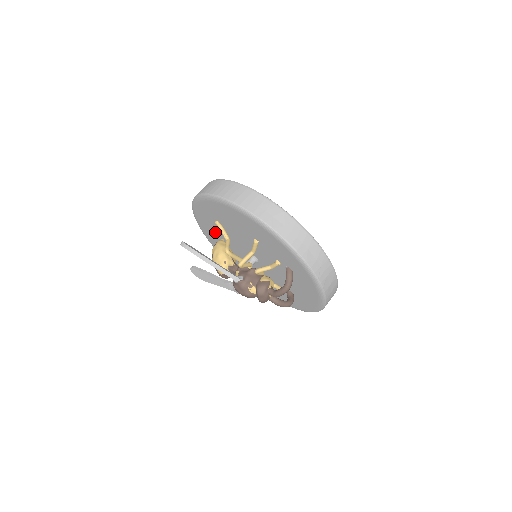
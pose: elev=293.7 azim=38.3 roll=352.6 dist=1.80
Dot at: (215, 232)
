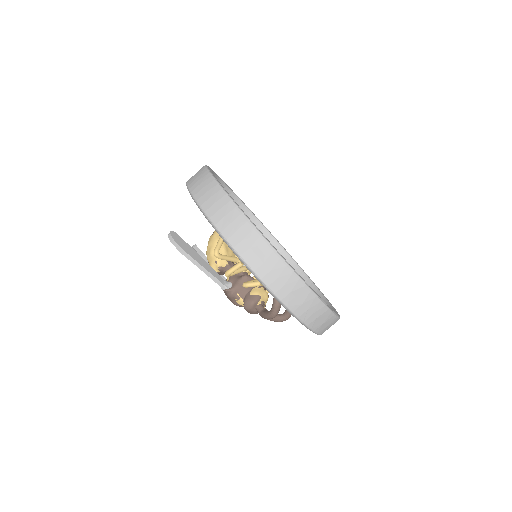
Dot at: occluded
